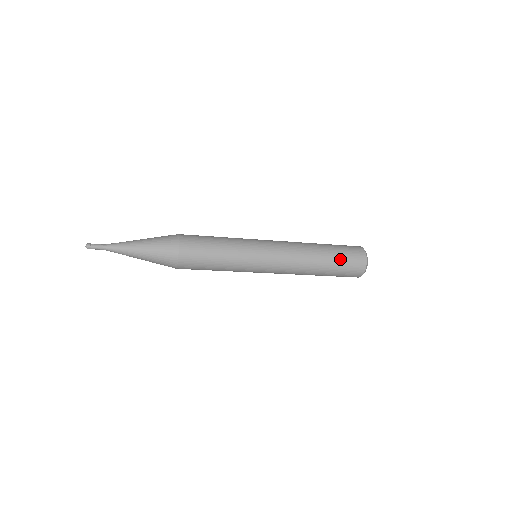
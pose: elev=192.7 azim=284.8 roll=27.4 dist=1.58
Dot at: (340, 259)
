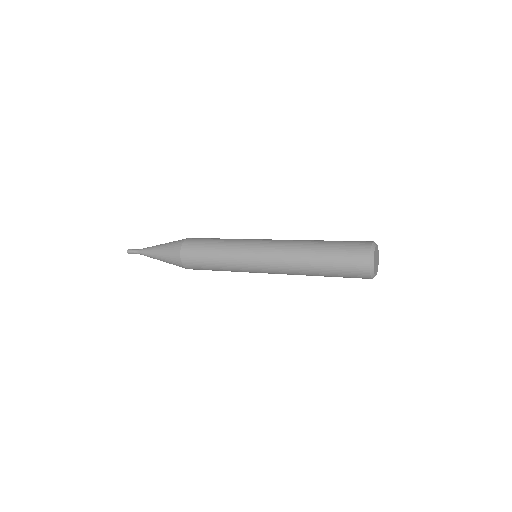
Dot at: (337, 276)
